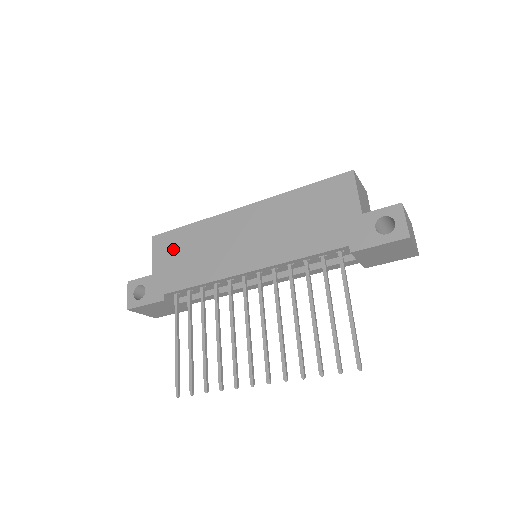
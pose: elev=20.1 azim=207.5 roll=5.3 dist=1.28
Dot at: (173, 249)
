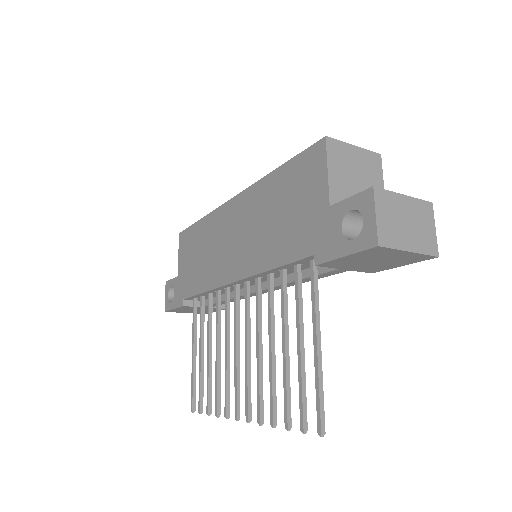
Dot at: (189, 248)
